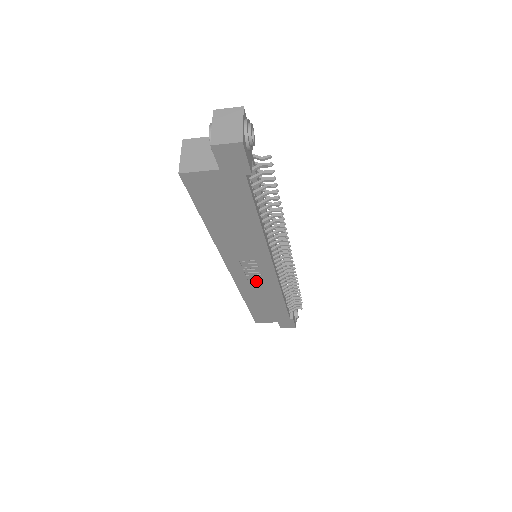
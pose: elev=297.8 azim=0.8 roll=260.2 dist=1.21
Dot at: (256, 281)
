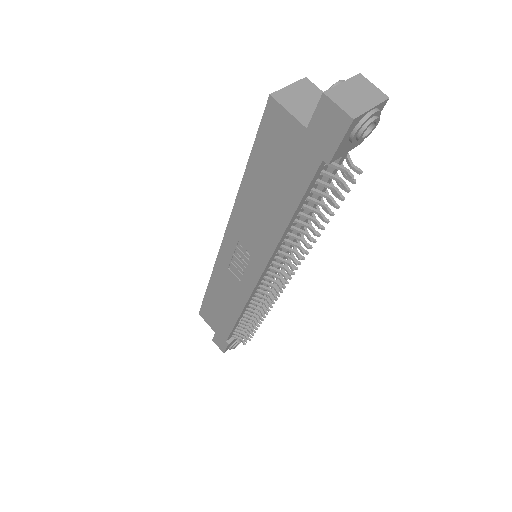
Dot at: (234, 276)
